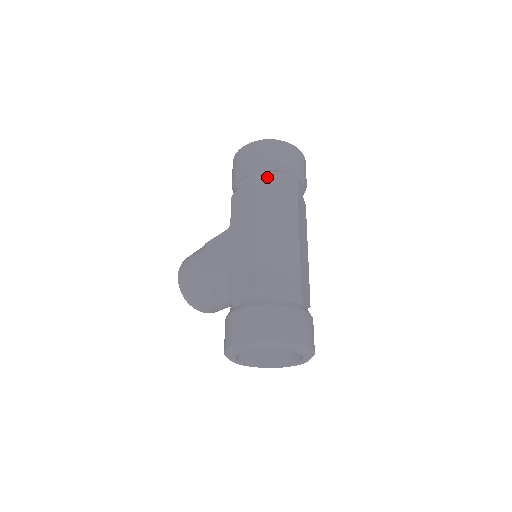
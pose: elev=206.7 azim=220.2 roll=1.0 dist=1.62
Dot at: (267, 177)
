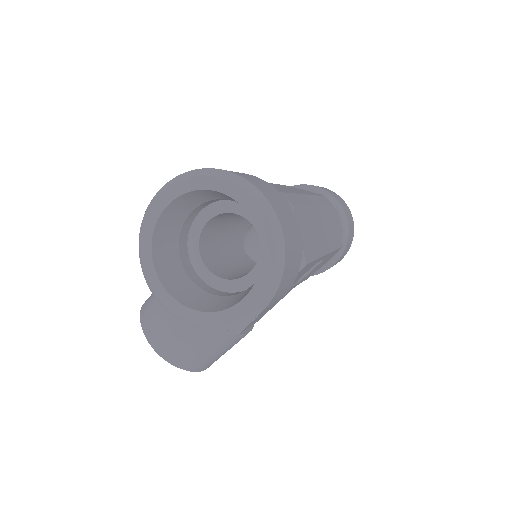
Dot at: occluded
